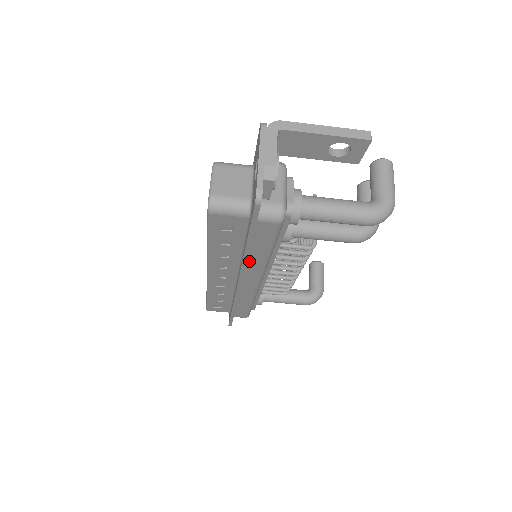
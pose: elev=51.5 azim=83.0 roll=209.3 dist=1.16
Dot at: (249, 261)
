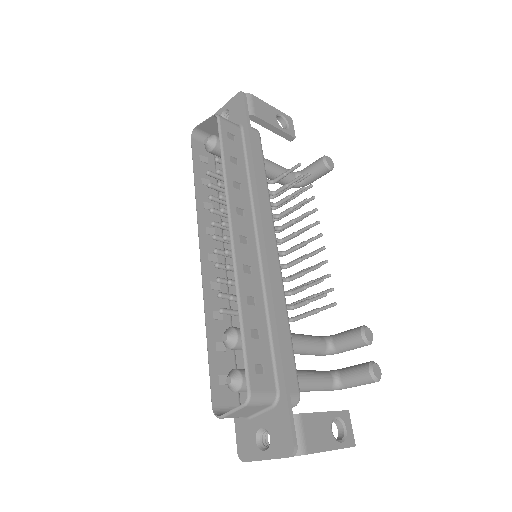
Dot at: (234, 324)
